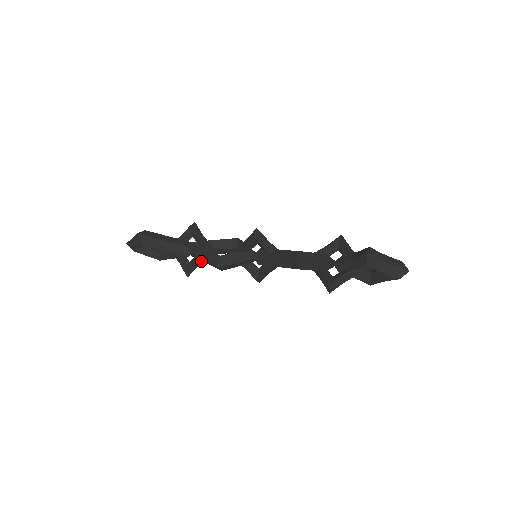
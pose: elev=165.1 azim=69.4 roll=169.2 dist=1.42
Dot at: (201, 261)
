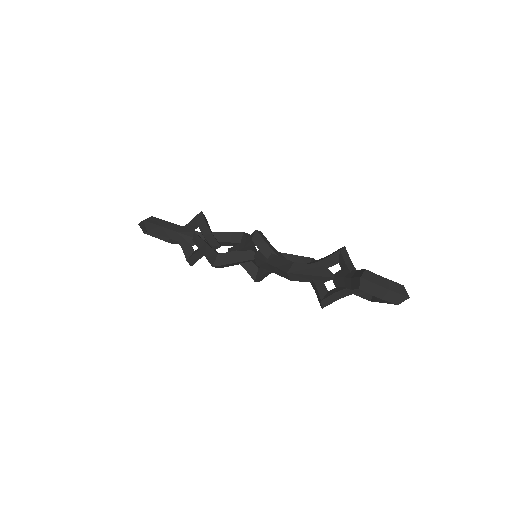
Dot at: occluded
